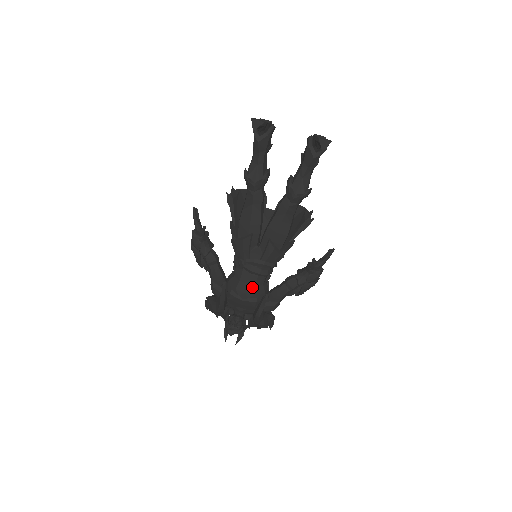
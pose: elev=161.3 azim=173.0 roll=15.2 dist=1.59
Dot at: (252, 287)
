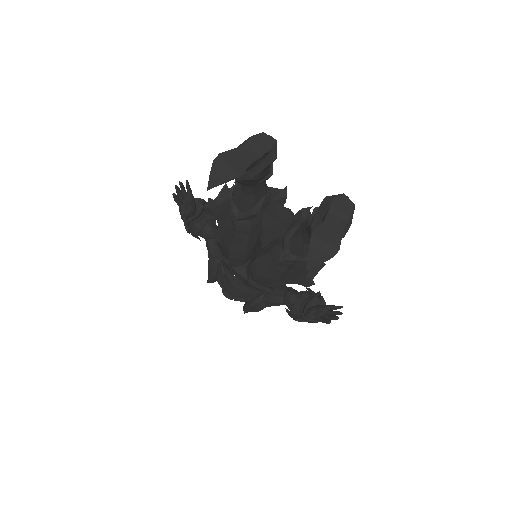
Dot at: (237, 291)
